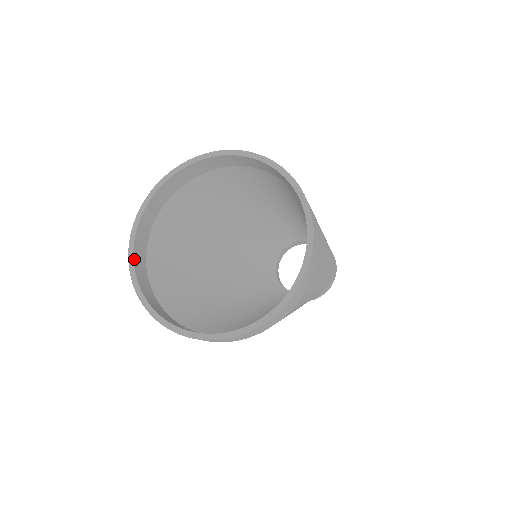
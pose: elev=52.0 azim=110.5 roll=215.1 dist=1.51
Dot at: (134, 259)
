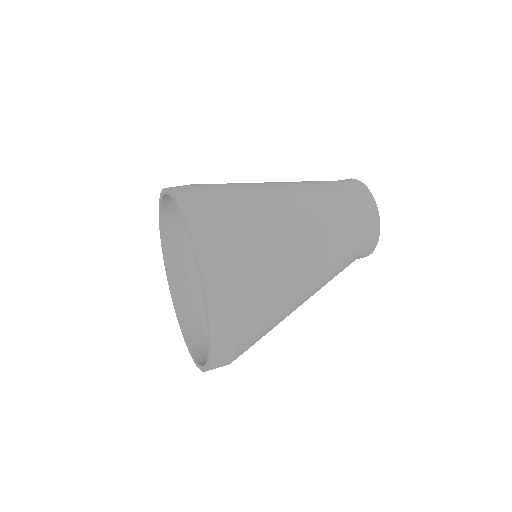
Dot at: (177, 312)
